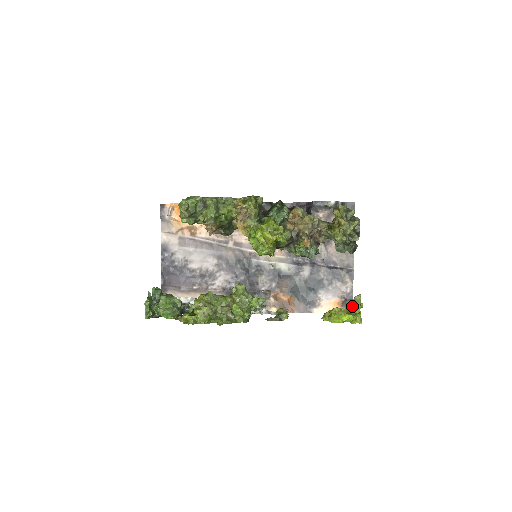
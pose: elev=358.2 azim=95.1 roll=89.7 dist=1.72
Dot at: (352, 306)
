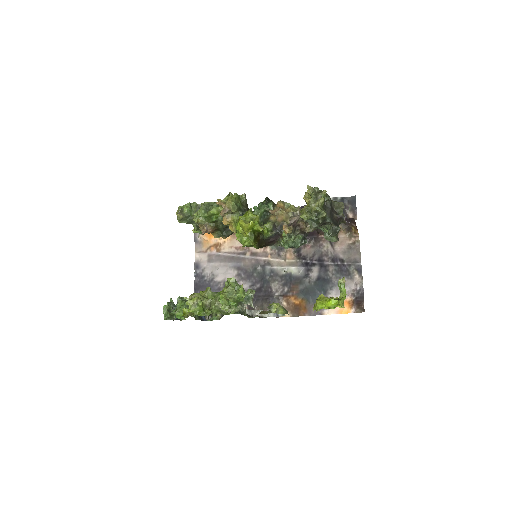
Dot at: (363, 304)
